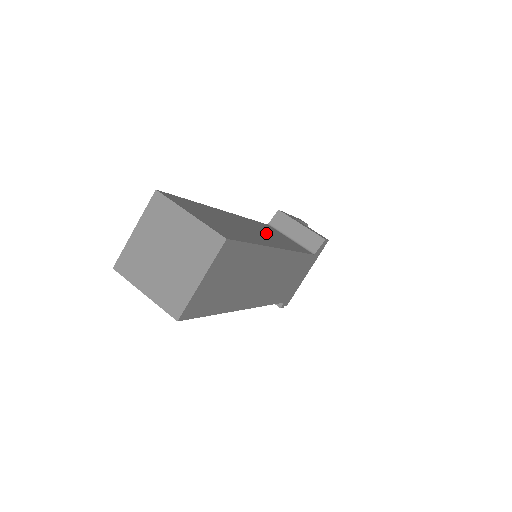
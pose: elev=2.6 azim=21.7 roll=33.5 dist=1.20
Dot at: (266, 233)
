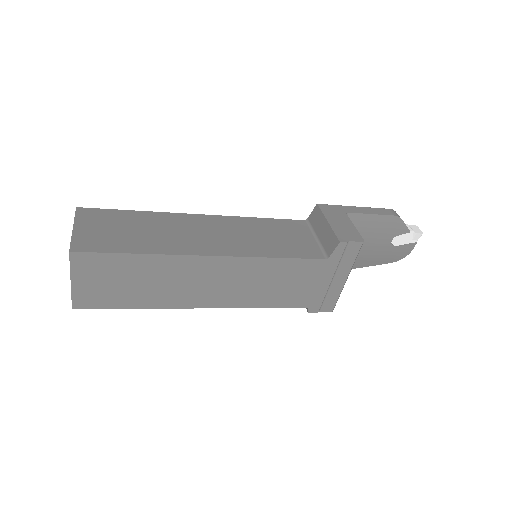
Dot at: (237, 235)
